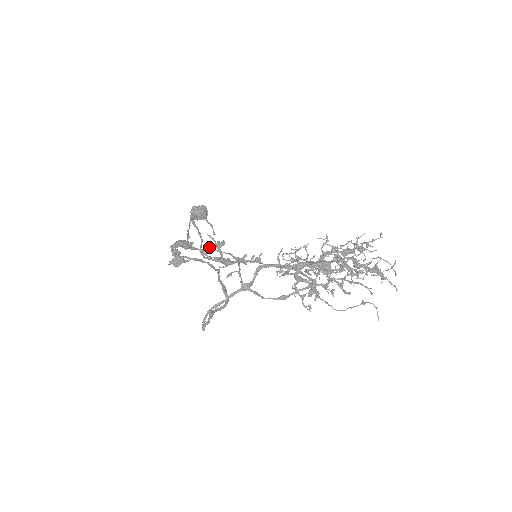
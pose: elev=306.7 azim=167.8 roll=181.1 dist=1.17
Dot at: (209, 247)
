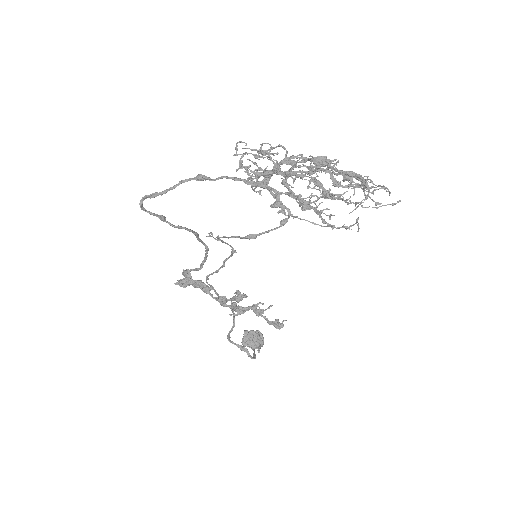
Dot at: (228, 299)
